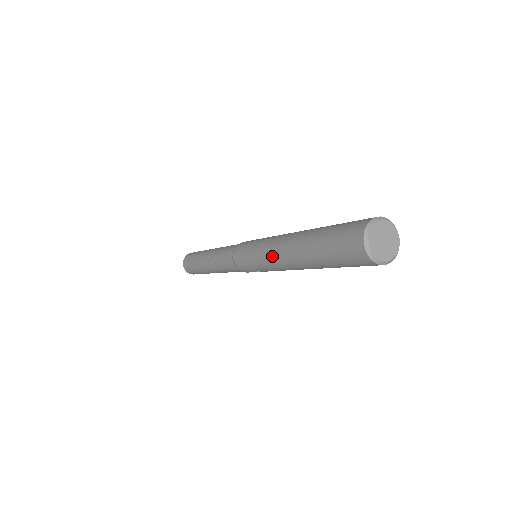
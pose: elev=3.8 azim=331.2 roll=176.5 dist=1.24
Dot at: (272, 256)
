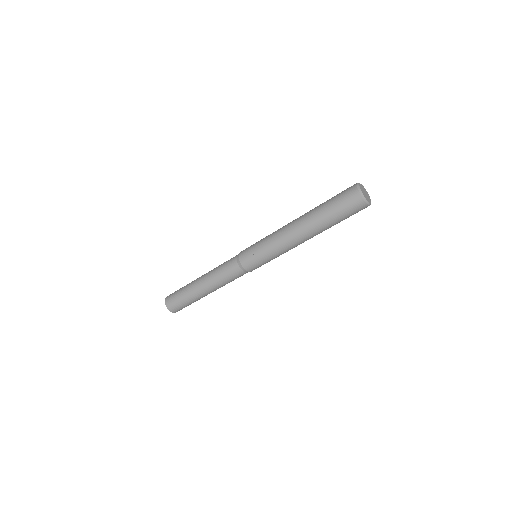
Dot at: (282, 227)
